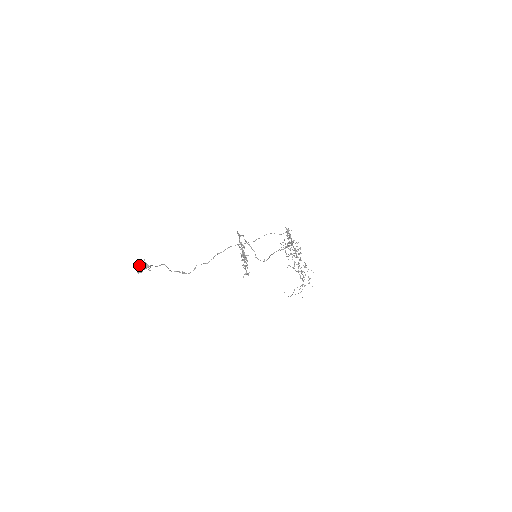
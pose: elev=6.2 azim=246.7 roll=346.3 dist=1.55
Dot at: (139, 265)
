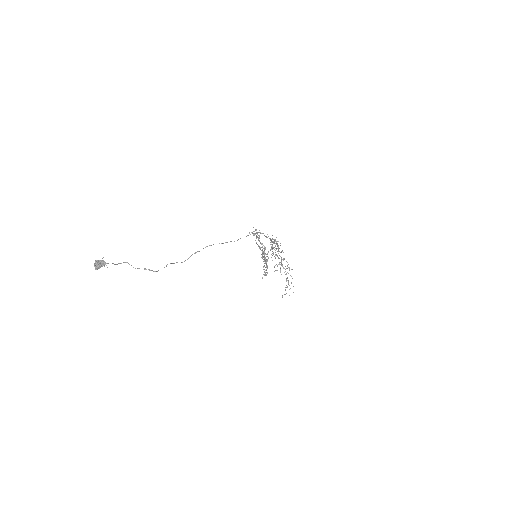
Dot at: (96, 262)
